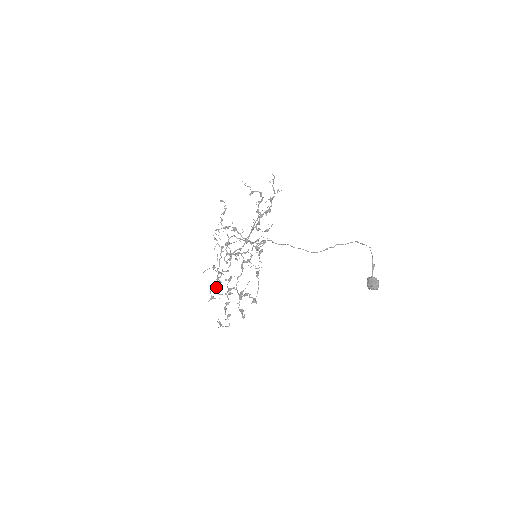
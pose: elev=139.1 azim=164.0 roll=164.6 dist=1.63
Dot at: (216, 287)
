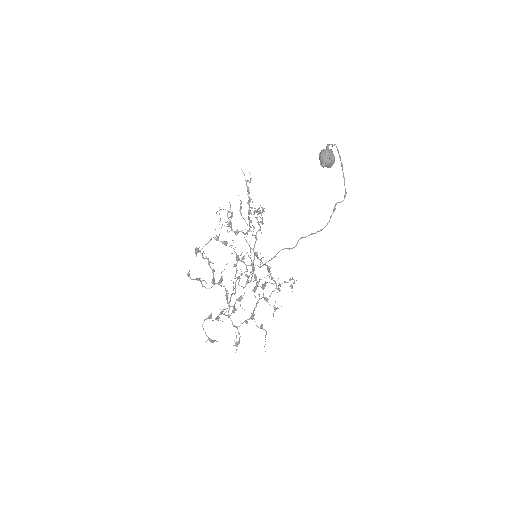
Dot at: (229, 315)
